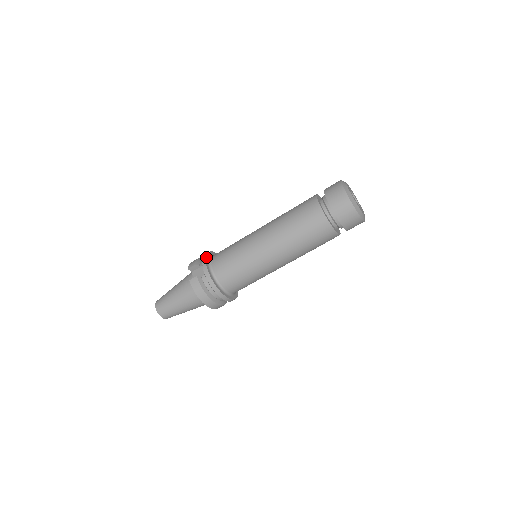
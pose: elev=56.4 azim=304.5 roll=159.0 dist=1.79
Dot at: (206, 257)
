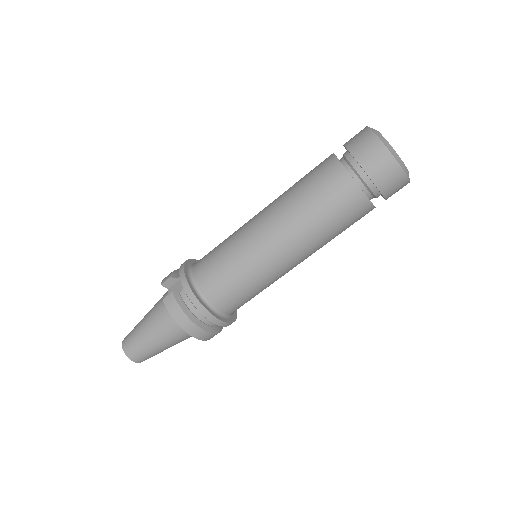
Dot at: (185, 264)
